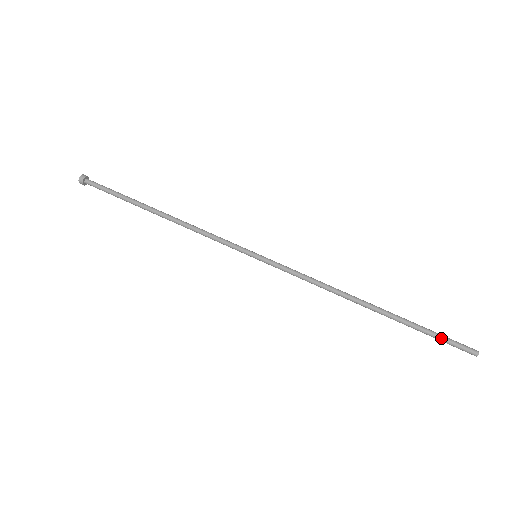
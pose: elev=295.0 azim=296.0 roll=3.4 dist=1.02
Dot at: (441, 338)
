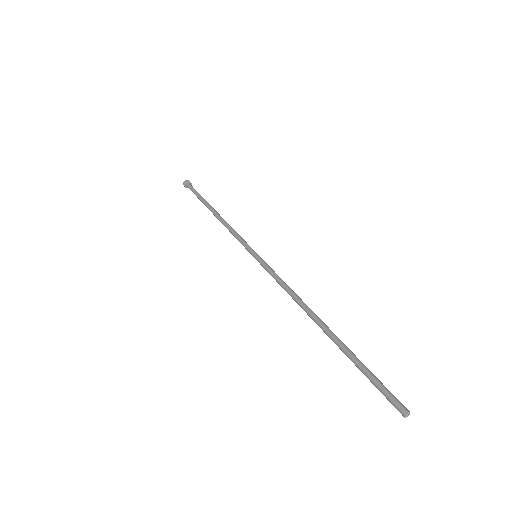
Dot at: (372, 379)
